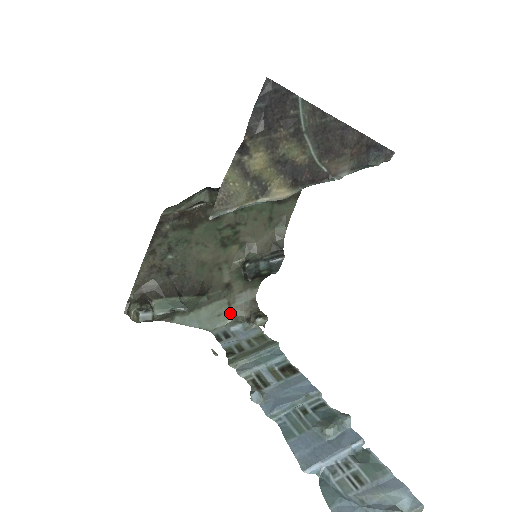
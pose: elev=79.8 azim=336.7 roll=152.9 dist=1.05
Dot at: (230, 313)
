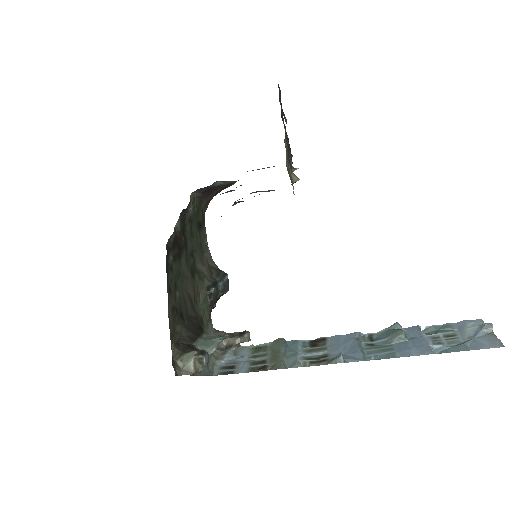
Dot at: occluded
